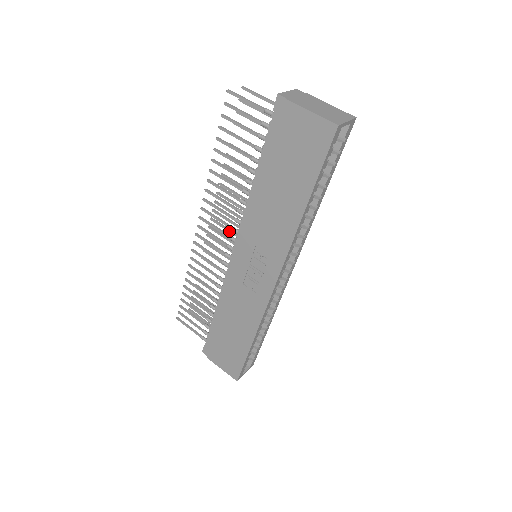
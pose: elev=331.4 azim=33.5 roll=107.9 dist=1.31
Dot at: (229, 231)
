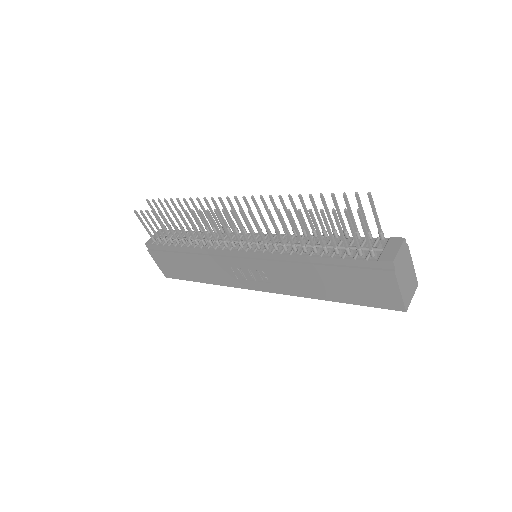
Dot at: occluded
